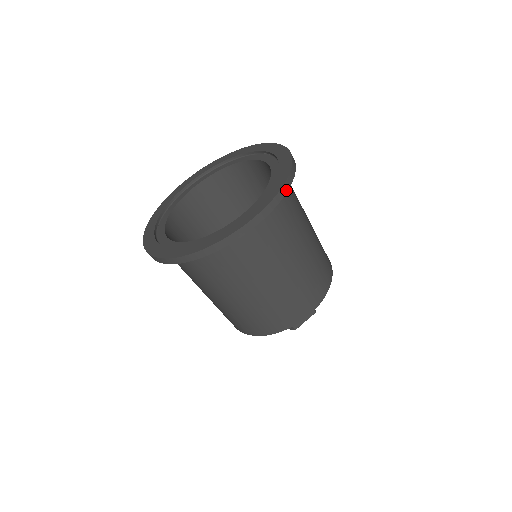
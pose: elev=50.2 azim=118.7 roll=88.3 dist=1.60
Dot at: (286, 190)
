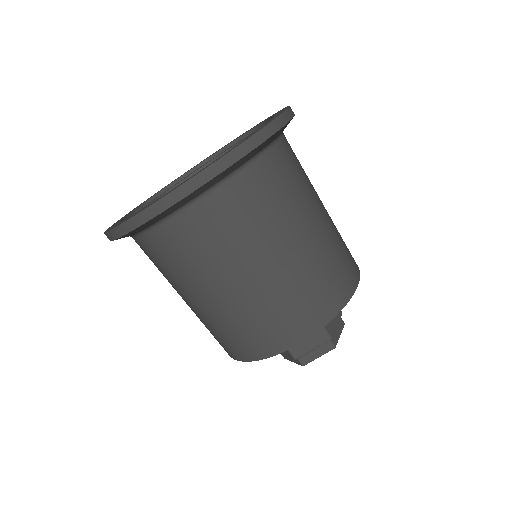
Dot at: (247, 150)
